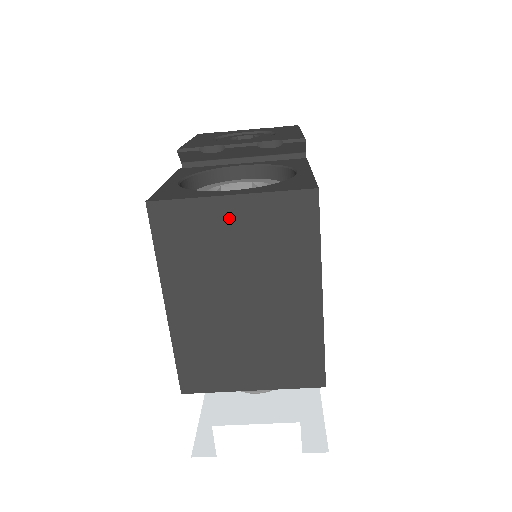
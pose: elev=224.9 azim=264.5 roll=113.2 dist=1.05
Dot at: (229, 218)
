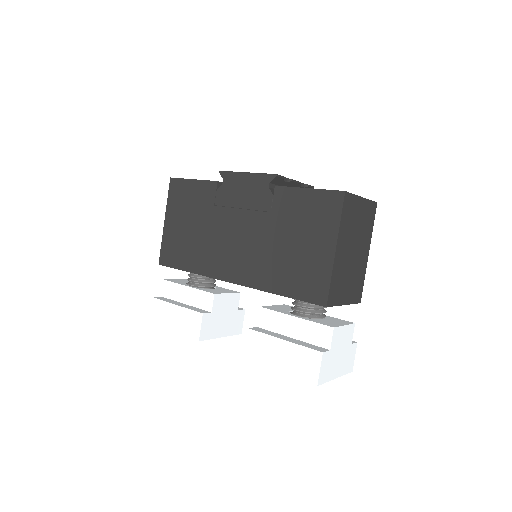
Dot at: (360, 208)
